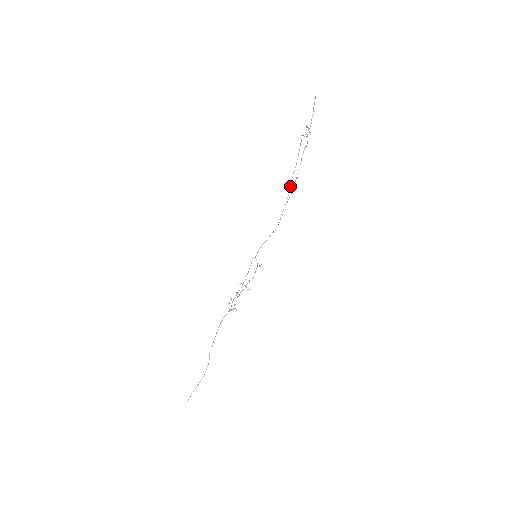
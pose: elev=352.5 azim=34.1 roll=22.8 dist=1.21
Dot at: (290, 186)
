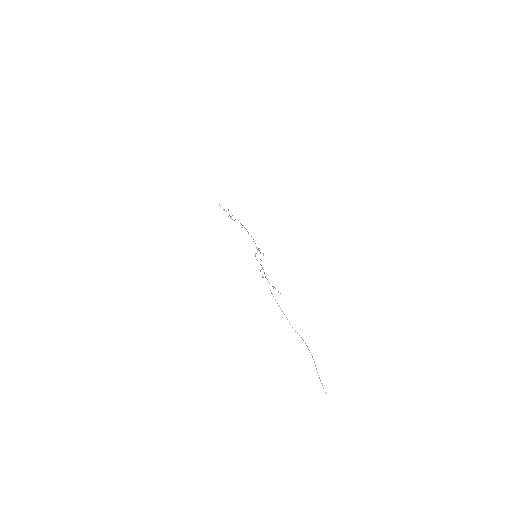
Dot at: (242, 227)
